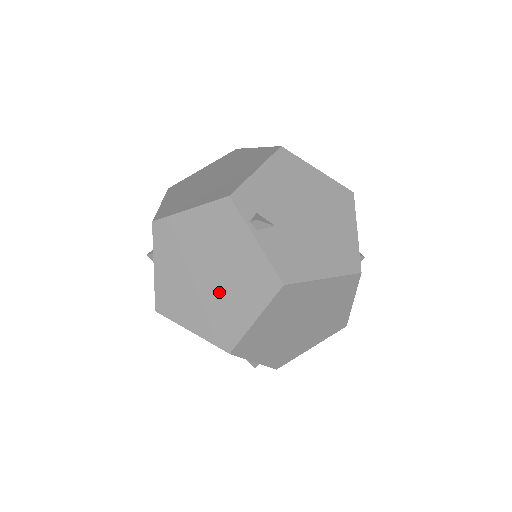
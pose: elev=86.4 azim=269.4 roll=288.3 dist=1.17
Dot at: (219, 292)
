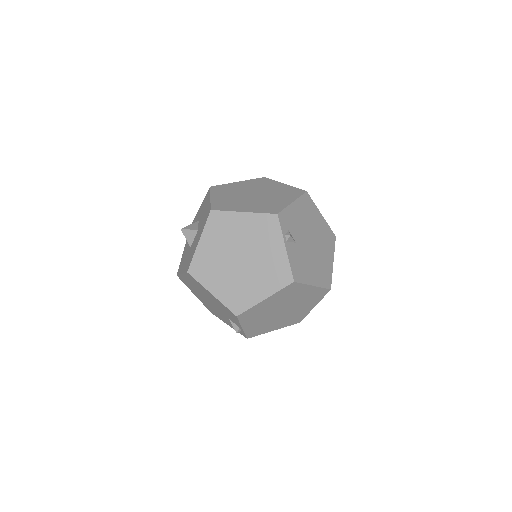
Dot at: (245, 273)
